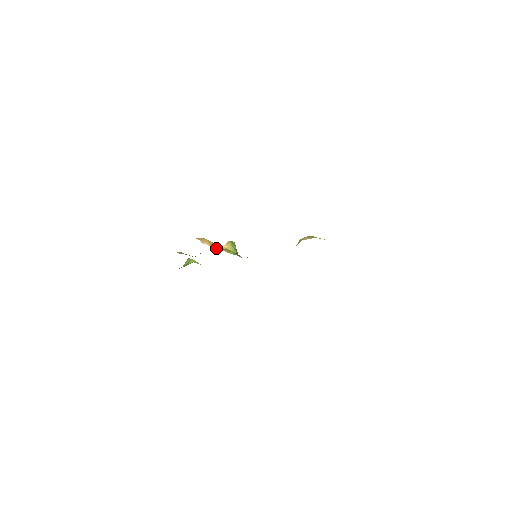
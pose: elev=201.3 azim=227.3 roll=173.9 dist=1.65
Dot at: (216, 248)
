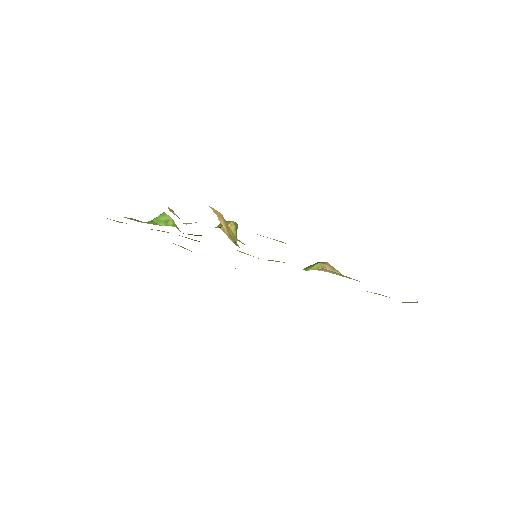
Dot at: (232, 235)
